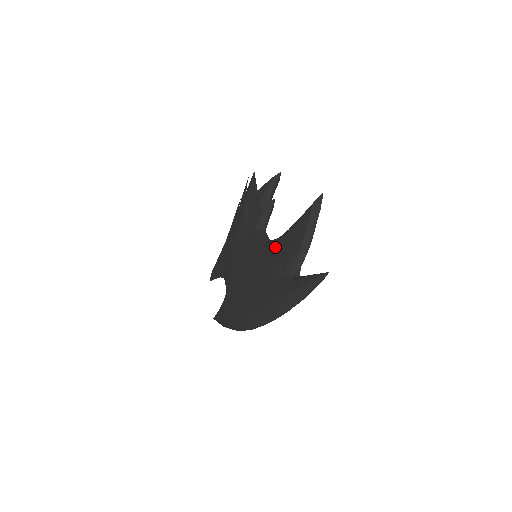
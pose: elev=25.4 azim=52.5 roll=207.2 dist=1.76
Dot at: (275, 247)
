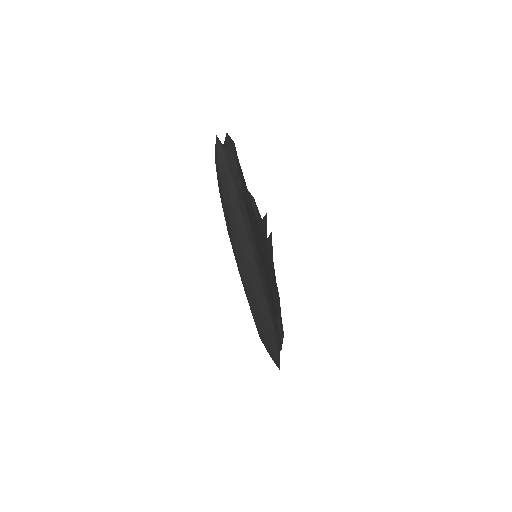
Dot at: occluded
